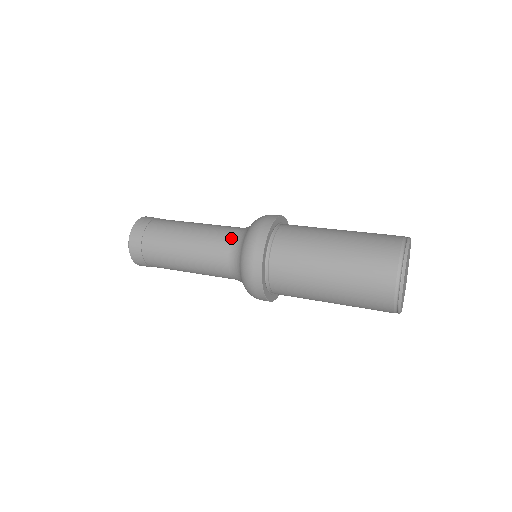
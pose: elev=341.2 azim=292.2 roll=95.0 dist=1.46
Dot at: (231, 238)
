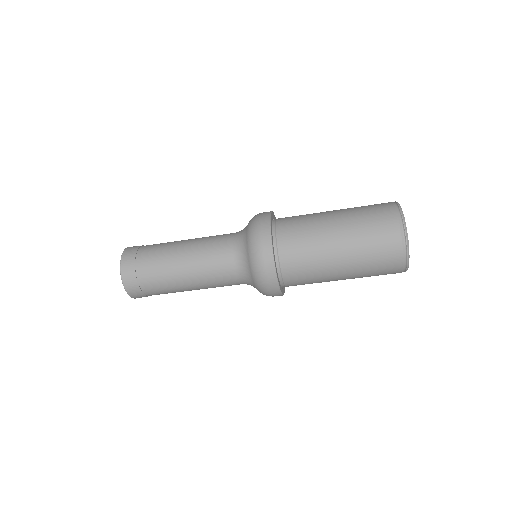
Dot at: occluded
